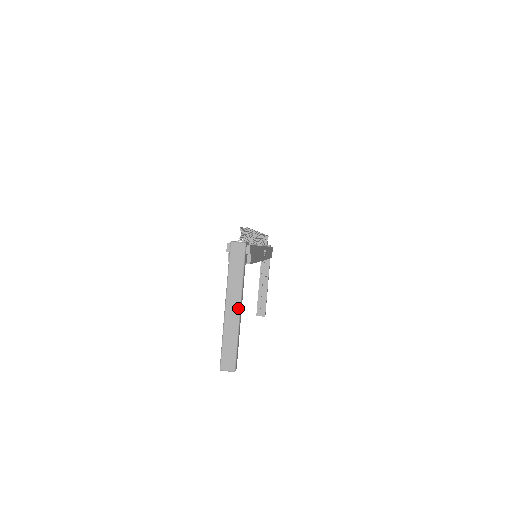
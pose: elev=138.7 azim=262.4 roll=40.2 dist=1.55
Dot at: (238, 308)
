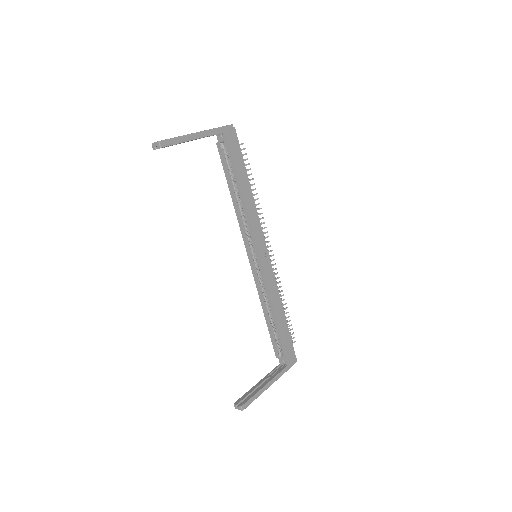
Dot at: (197, 132)
